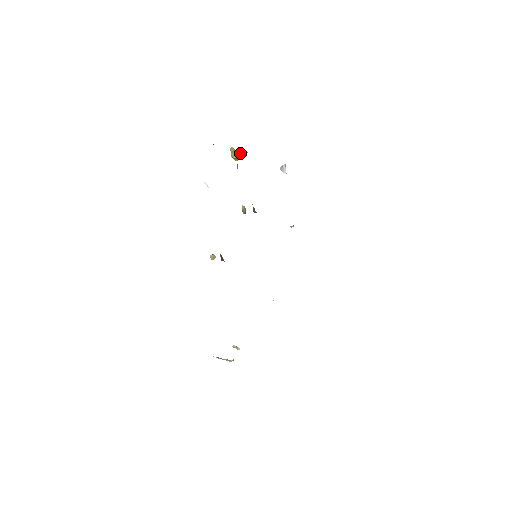
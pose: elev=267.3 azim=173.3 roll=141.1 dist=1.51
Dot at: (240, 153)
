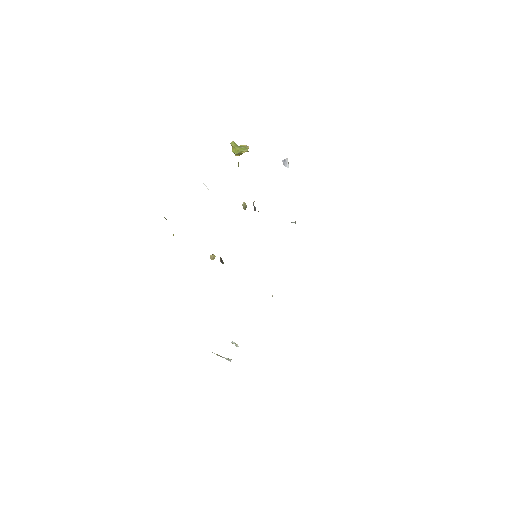
Dot at: (241, 149)
